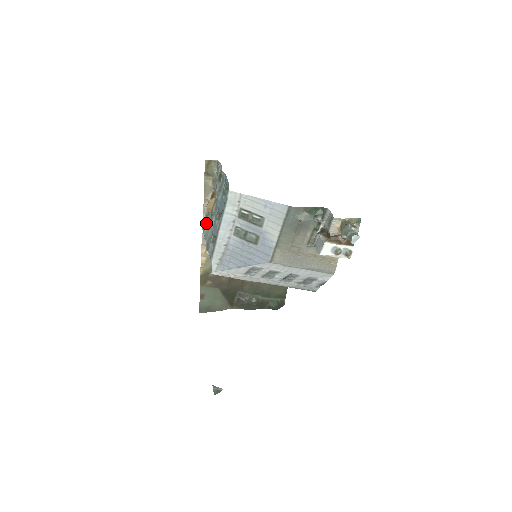
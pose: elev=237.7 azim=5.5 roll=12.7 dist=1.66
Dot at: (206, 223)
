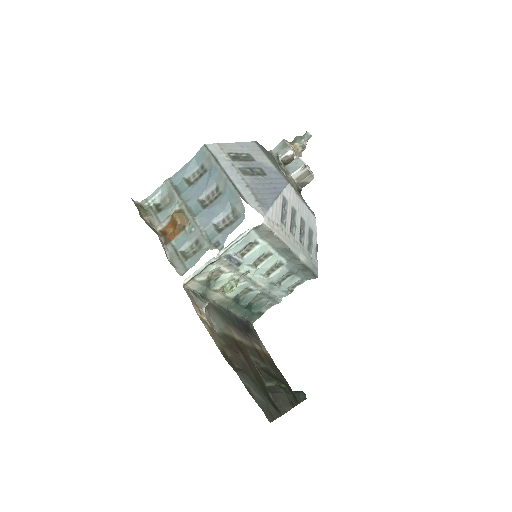
Dot at: (181, 259)
